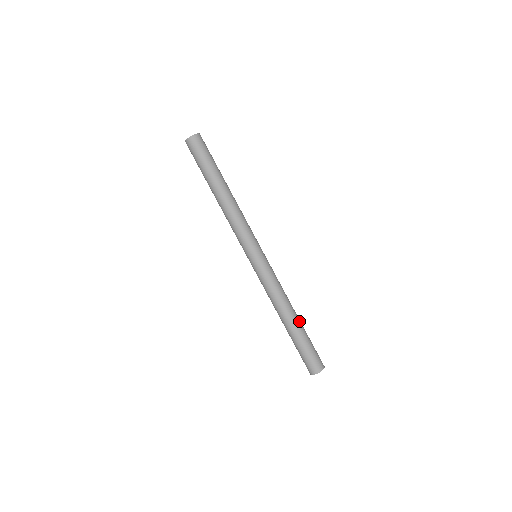
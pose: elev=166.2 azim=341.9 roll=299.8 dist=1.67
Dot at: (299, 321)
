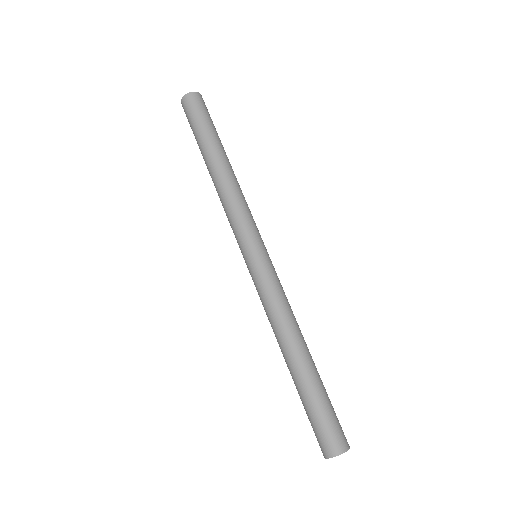
Dot at: (306, 364)
